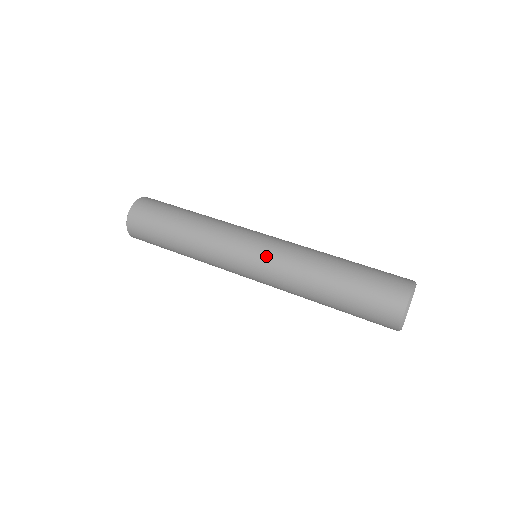
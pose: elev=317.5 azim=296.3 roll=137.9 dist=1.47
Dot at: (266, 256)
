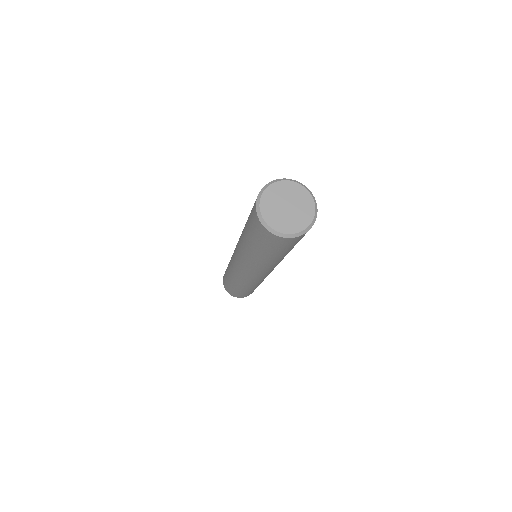
Dot at: occluded
